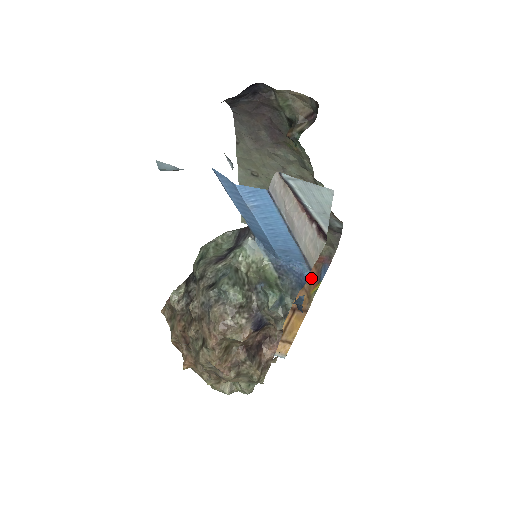
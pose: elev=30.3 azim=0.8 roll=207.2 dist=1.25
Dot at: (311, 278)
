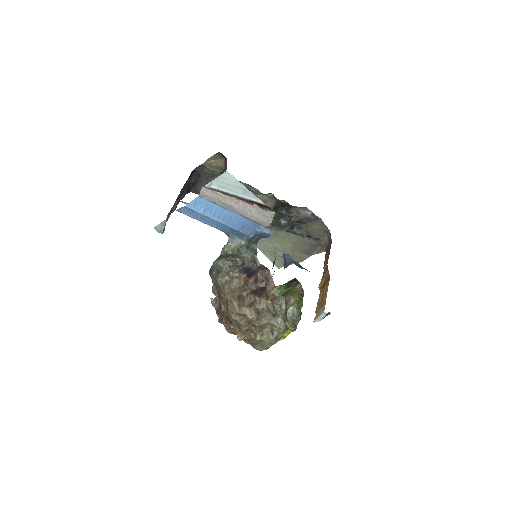
Dot at: (327, 261)
